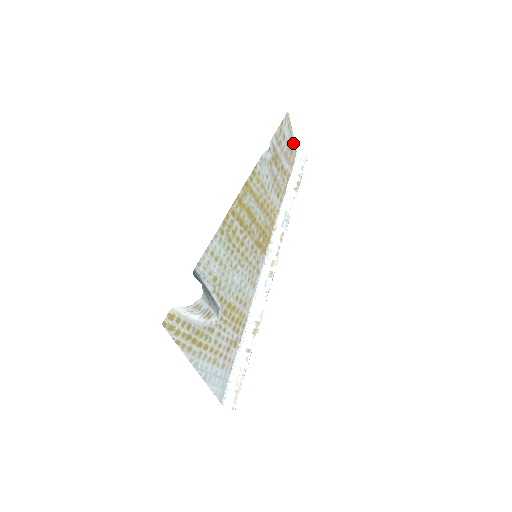
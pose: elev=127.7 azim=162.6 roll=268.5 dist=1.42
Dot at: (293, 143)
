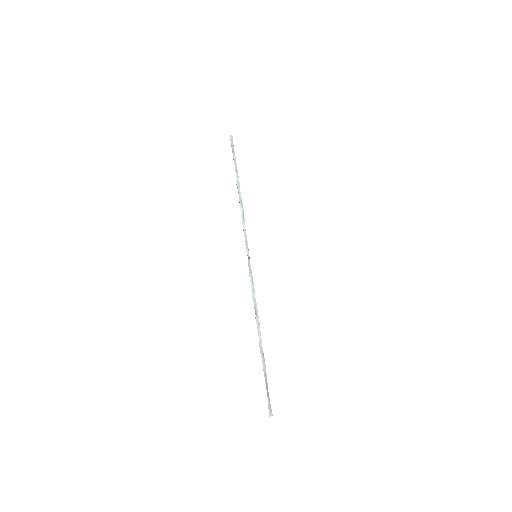
Dot at: occluded
